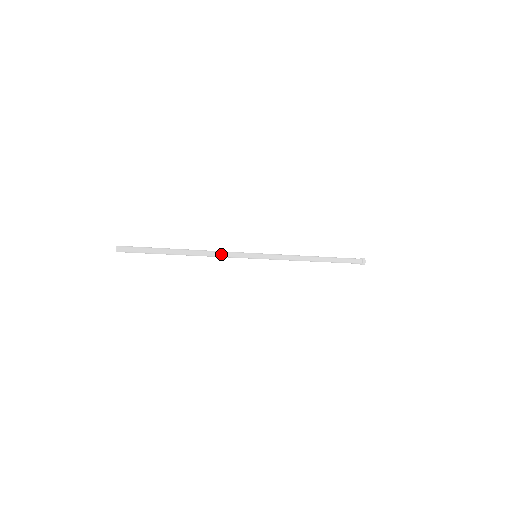
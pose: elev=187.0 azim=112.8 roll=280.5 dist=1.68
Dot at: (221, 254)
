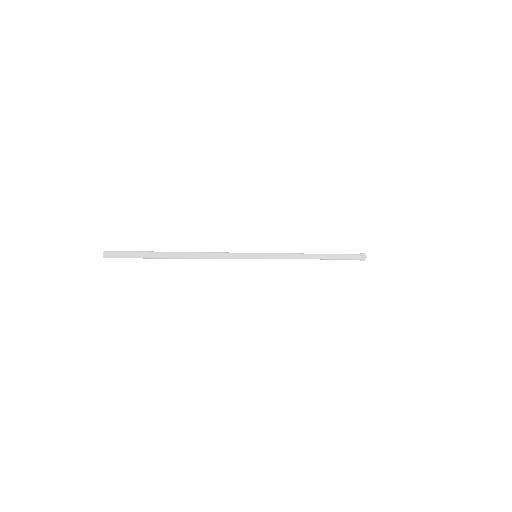
Dot at: (219, 253)
